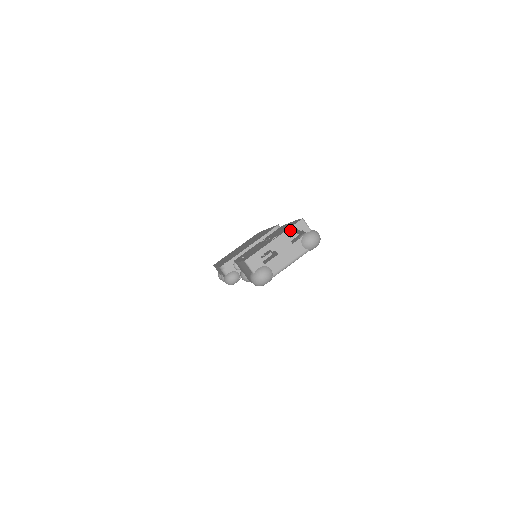
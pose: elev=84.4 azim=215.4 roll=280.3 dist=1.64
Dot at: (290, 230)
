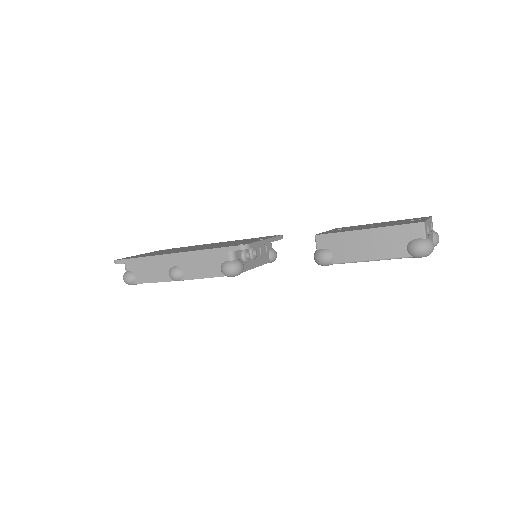
Dot at: (430, 219)
